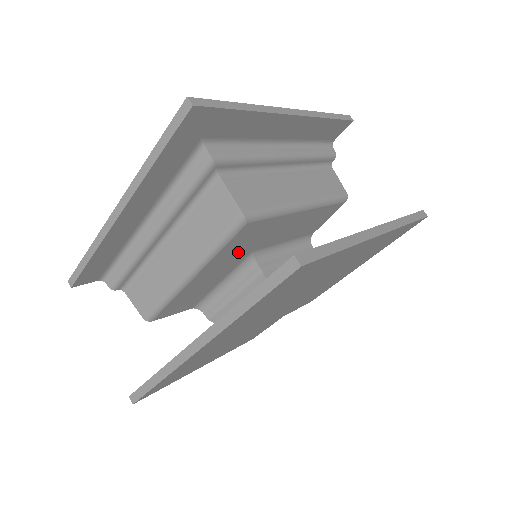
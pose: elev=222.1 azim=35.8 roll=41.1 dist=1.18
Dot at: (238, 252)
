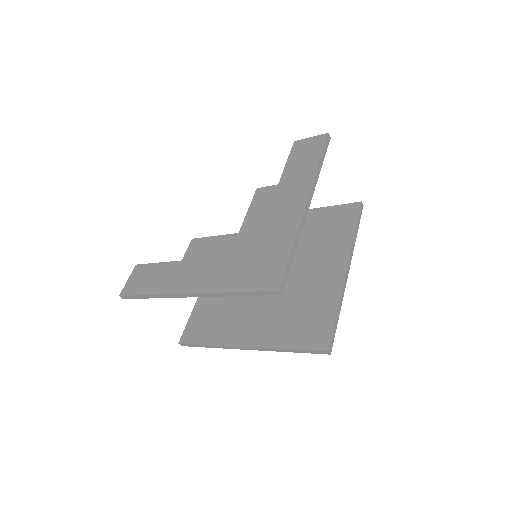
Dot at: occluded
